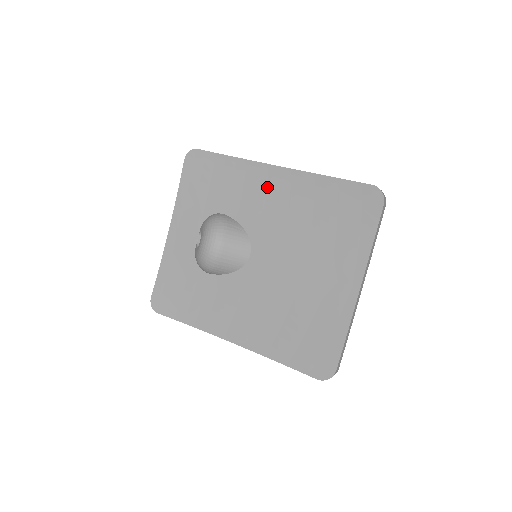
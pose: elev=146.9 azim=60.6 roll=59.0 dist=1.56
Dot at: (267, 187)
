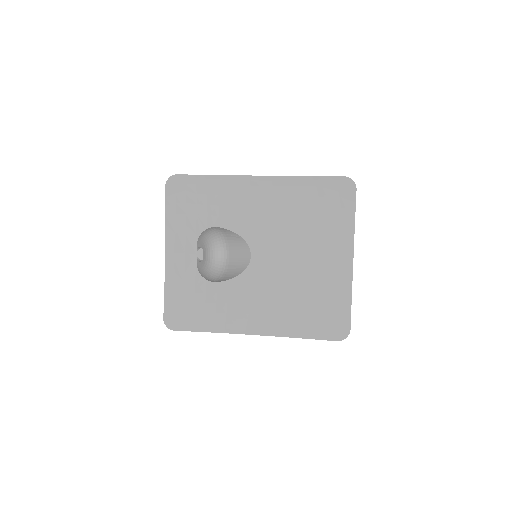
Dot at: (252, 195)
